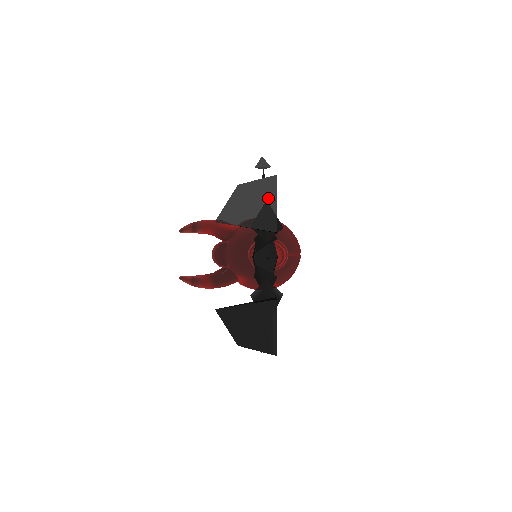
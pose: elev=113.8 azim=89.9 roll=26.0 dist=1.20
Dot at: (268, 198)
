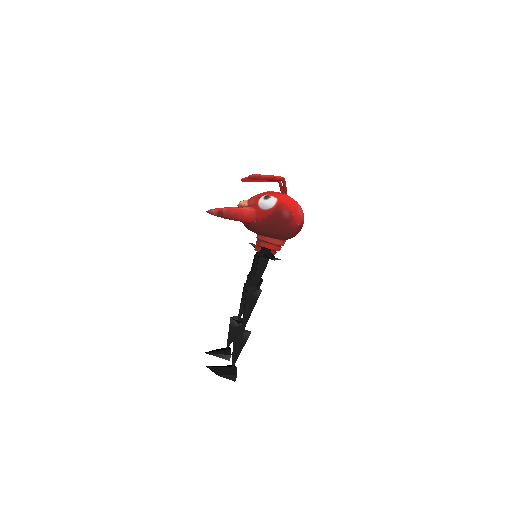
Dot at: occluded
